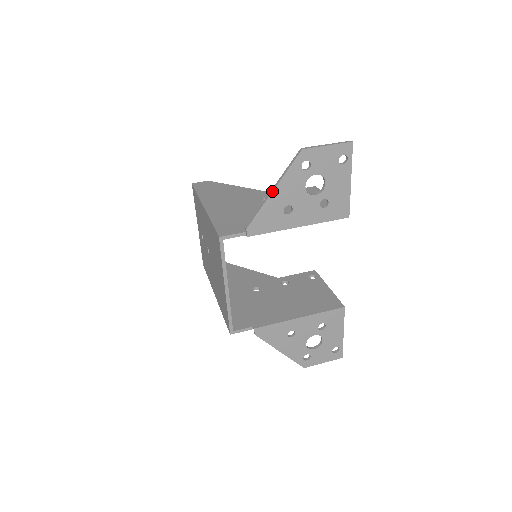
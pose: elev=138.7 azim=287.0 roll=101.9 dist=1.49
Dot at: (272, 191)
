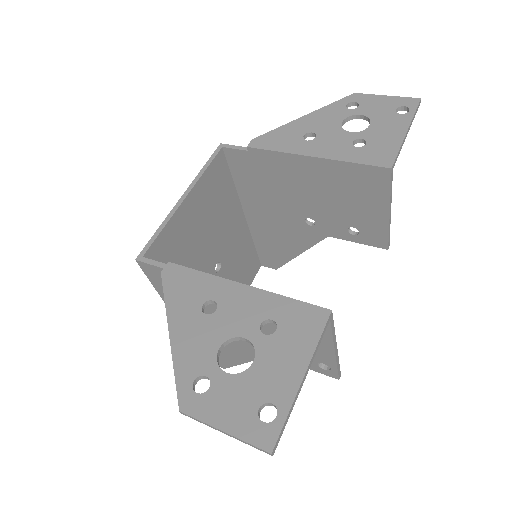
Dot at: (302, 117)
